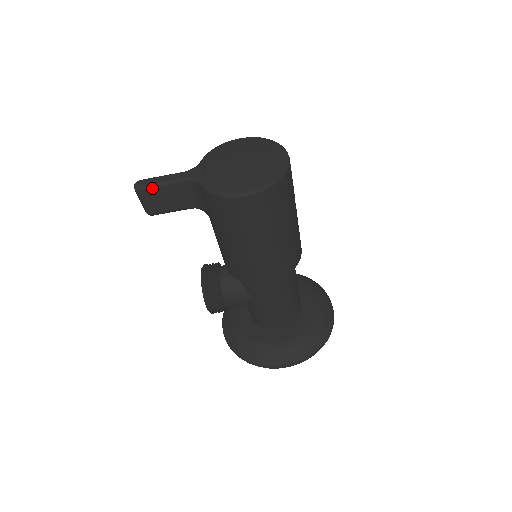
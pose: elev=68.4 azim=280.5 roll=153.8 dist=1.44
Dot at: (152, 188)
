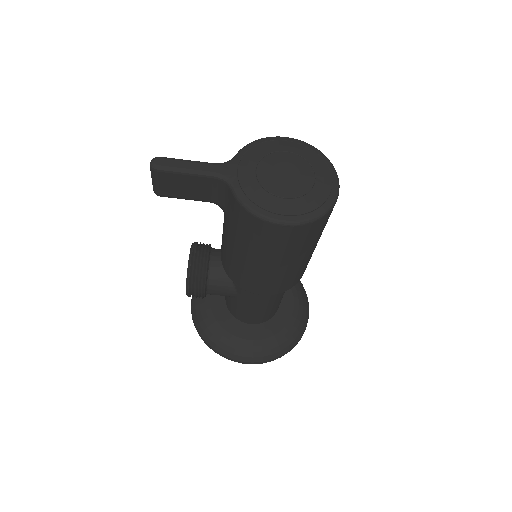
Dot at: (172, 173)
